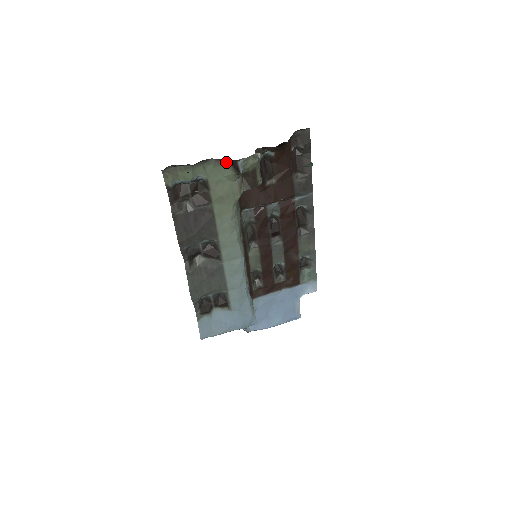
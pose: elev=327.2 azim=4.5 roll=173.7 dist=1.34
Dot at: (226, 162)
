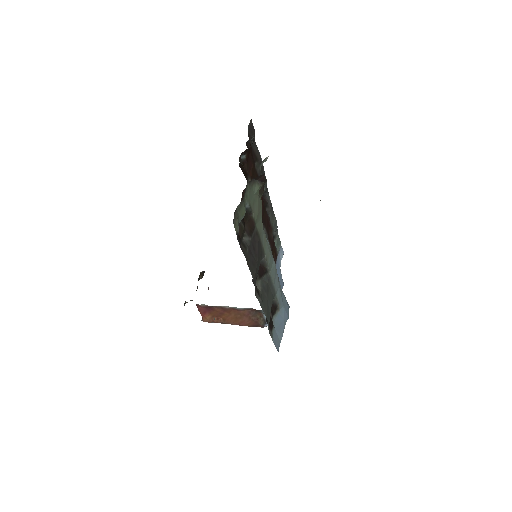
Dot at: (254, 180)
